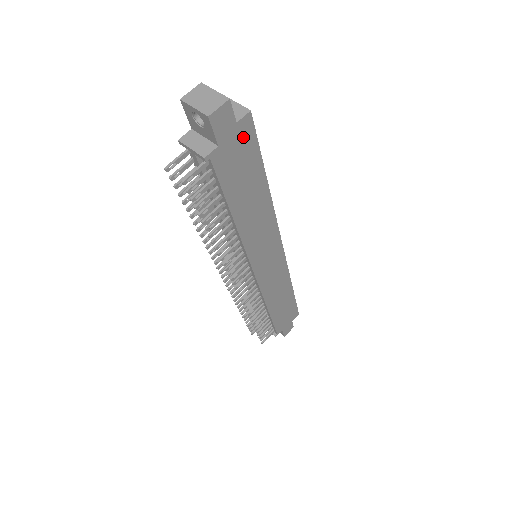
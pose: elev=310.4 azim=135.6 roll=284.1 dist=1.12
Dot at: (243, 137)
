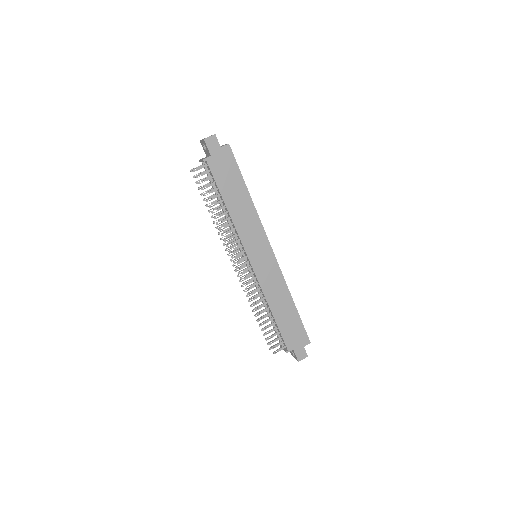
Dot at: (226, 156)
